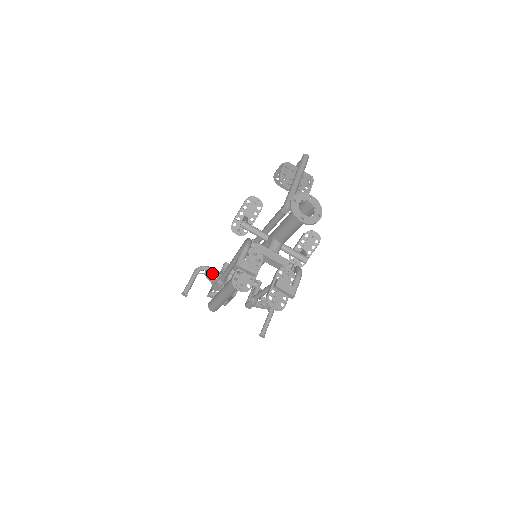
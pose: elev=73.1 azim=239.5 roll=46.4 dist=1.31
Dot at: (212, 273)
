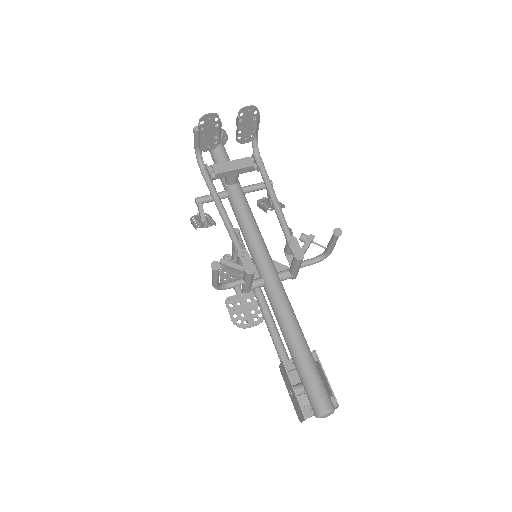
Dot at: (225, 255)
